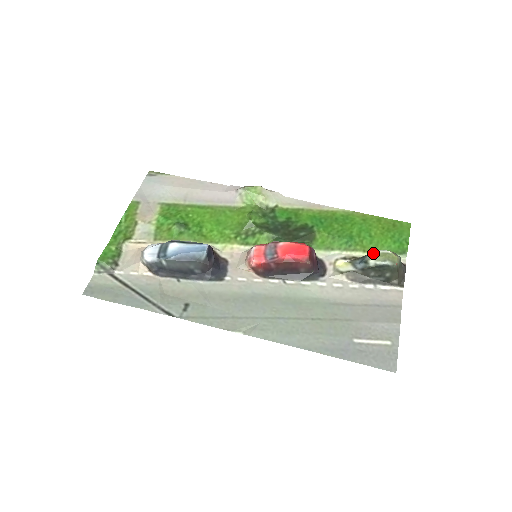
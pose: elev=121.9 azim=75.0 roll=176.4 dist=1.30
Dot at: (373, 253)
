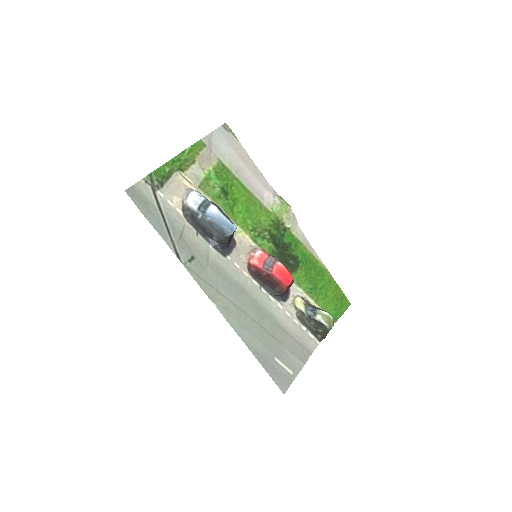
Dot at: (323, 311)
